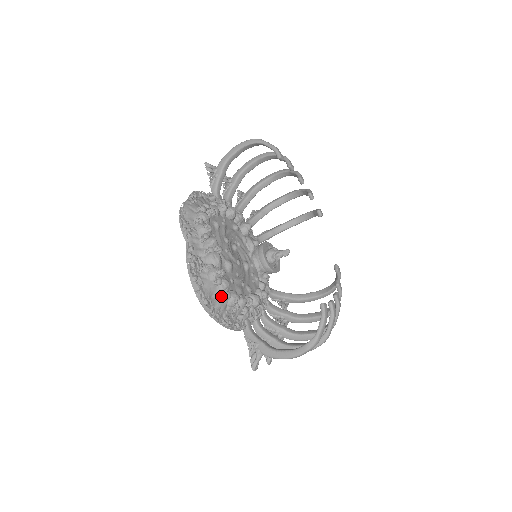
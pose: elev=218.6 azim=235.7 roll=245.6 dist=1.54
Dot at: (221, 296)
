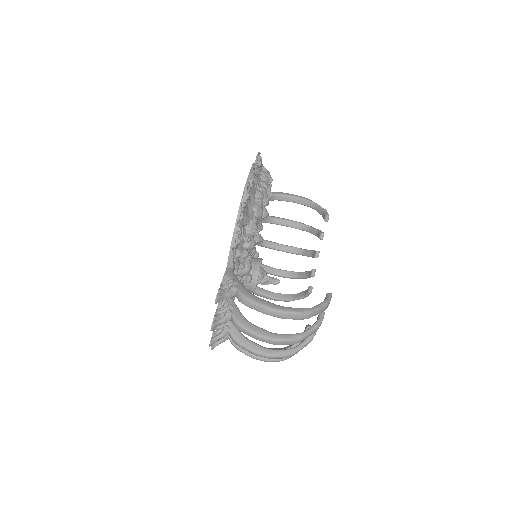
Dot at: (251, 213)
